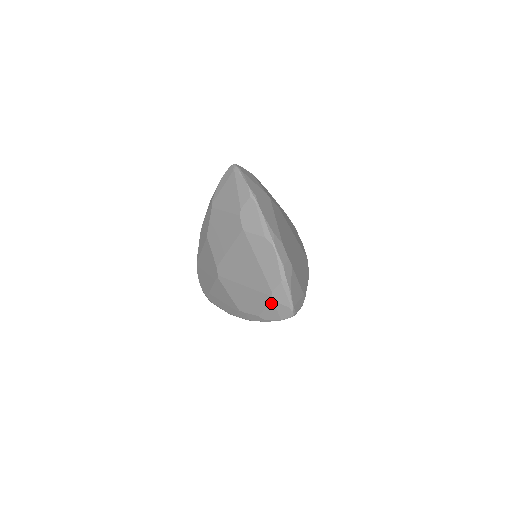
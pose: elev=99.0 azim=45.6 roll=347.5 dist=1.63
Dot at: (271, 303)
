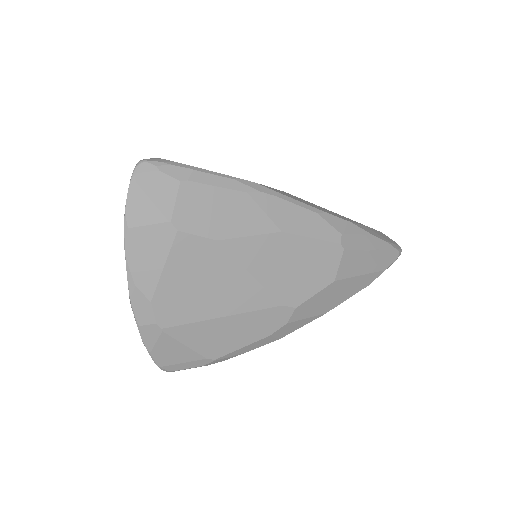
Dot at: occluded
